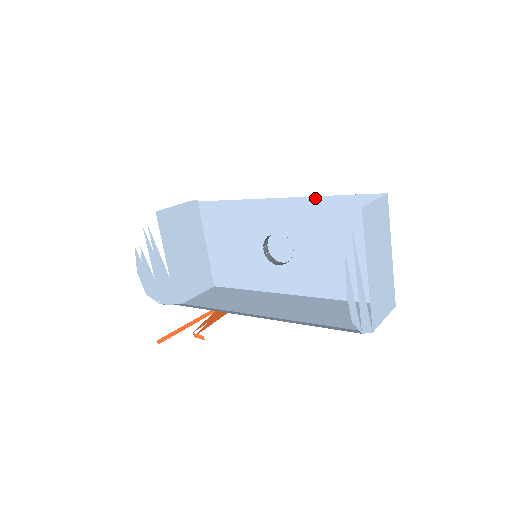
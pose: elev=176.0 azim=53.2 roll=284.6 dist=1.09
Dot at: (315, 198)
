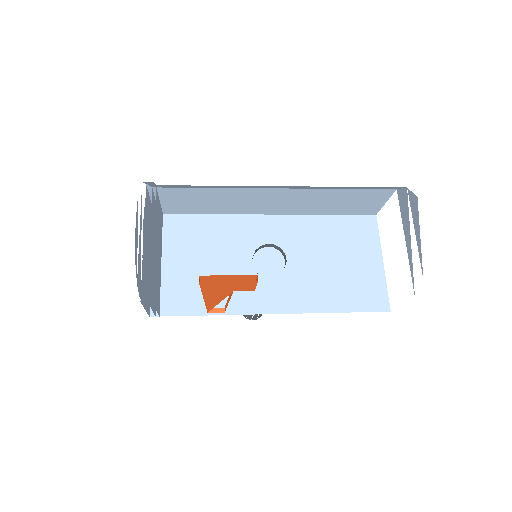
Dot at: (311, 216)
